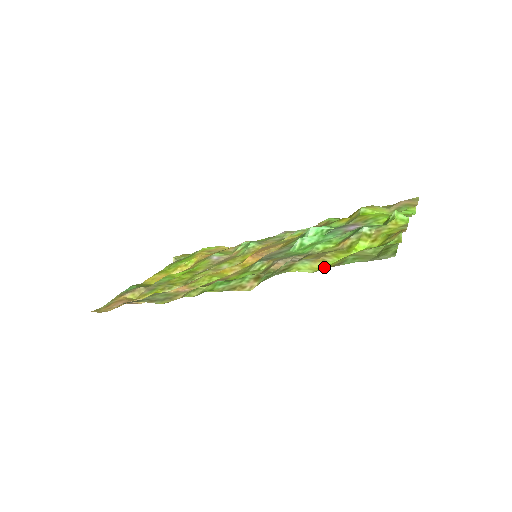
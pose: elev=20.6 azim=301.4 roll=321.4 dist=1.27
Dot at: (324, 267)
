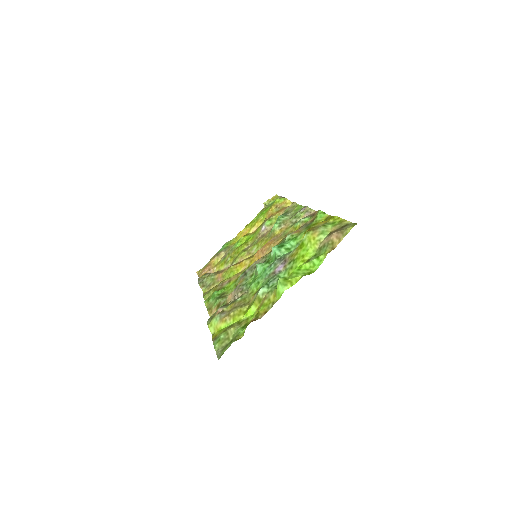
Dot at: (219, 331)
